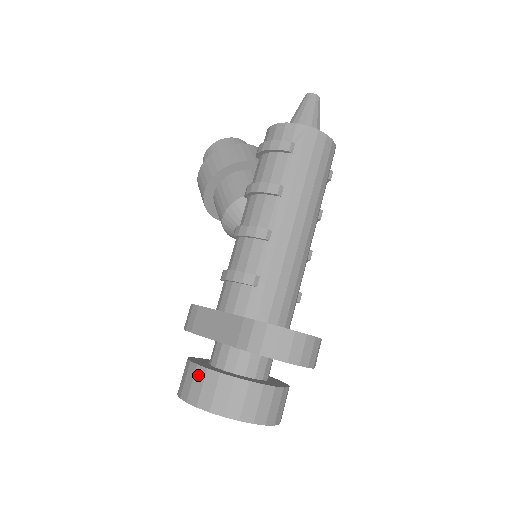
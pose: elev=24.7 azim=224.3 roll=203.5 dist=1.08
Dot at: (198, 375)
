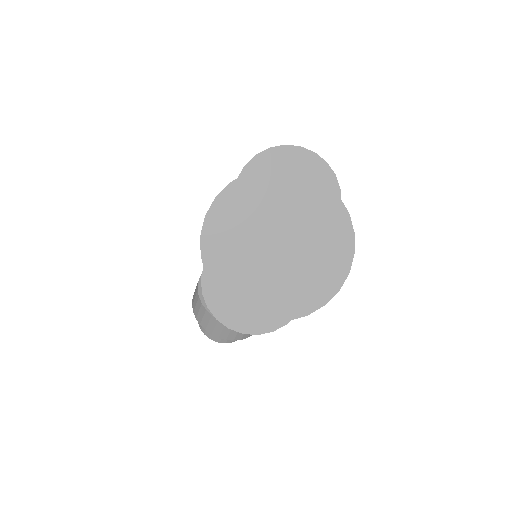
Dot at: occluded
